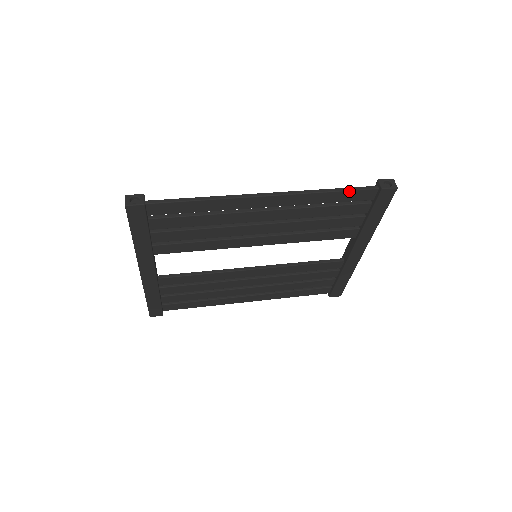
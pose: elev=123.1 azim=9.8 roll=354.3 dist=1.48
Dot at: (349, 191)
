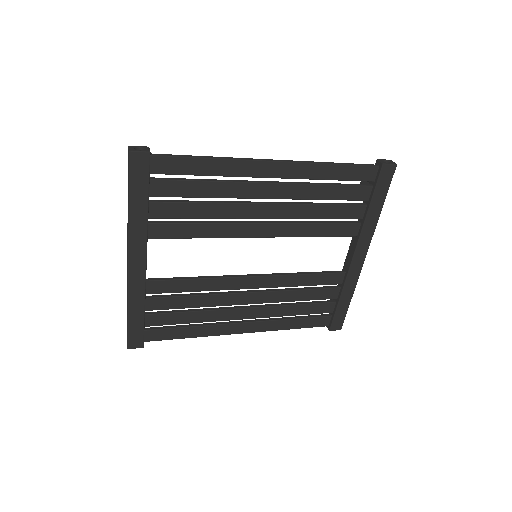
Dot at: (352, 166)
